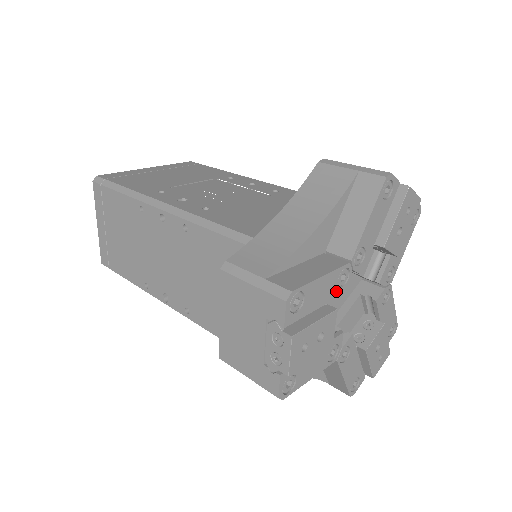
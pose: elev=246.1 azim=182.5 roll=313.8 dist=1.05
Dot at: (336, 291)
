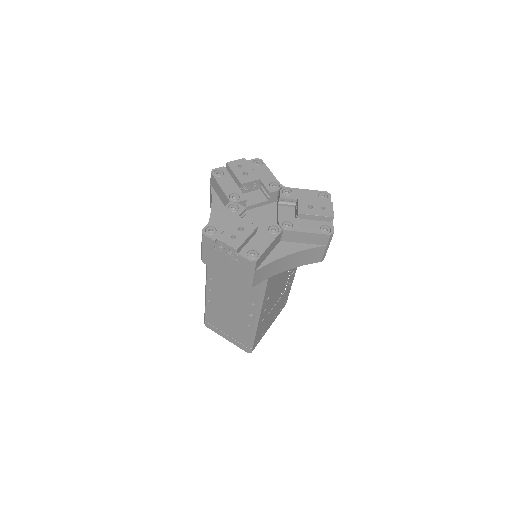
Dot at: (235, 214)
